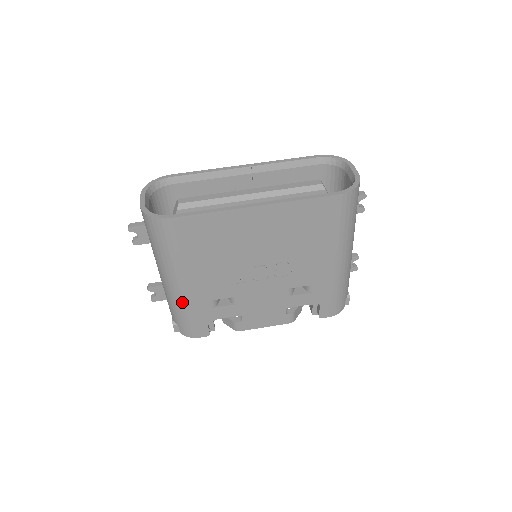
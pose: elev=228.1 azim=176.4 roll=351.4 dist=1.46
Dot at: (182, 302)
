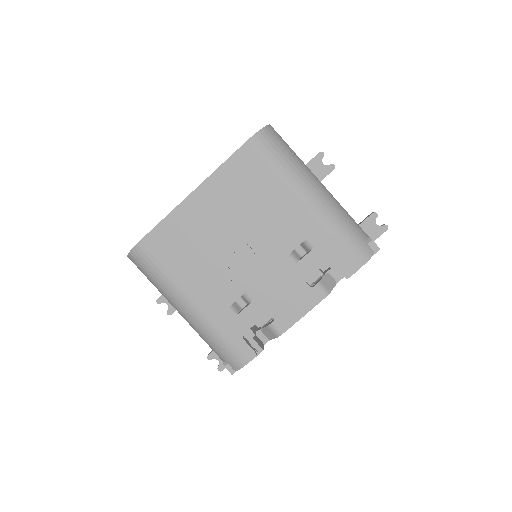
Dot at: (204, 325)
